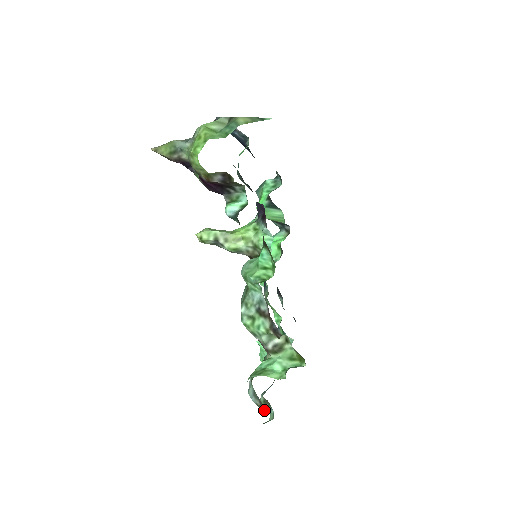
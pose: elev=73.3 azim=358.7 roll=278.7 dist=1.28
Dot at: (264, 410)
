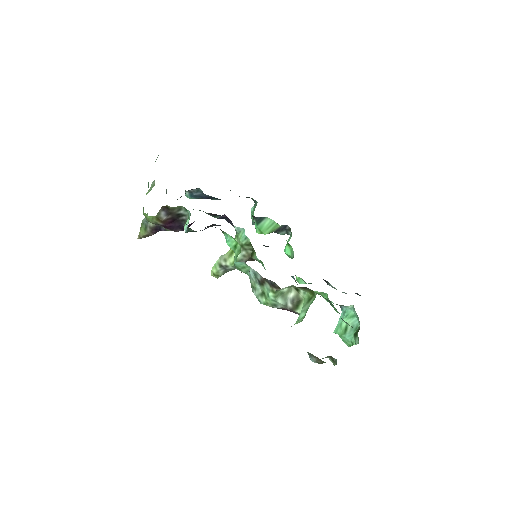
Dot at: (320, 360)
